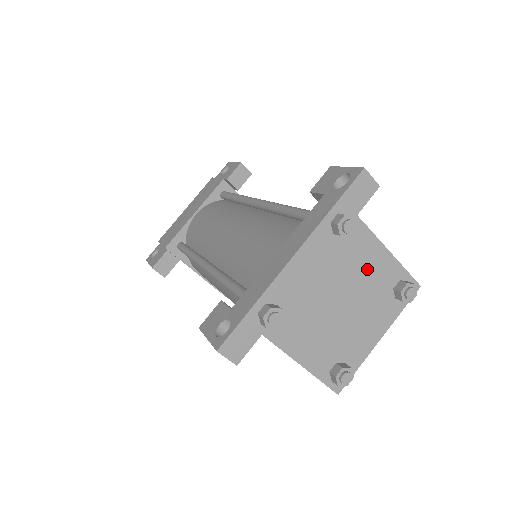
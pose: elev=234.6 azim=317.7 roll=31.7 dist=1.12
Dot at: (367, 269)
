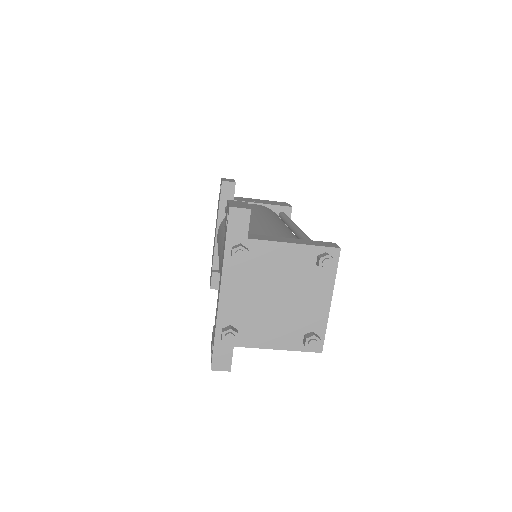
Dot at: (283, 265)
